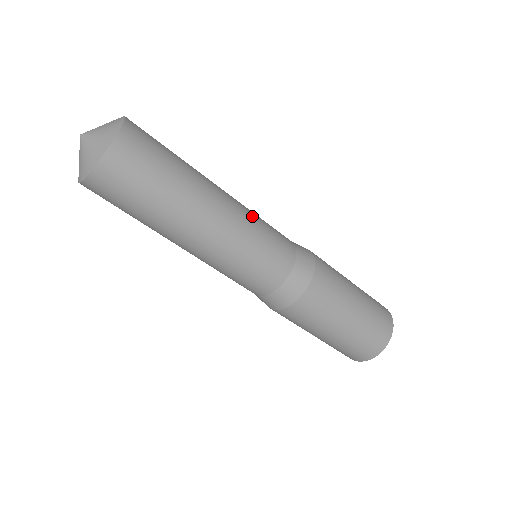
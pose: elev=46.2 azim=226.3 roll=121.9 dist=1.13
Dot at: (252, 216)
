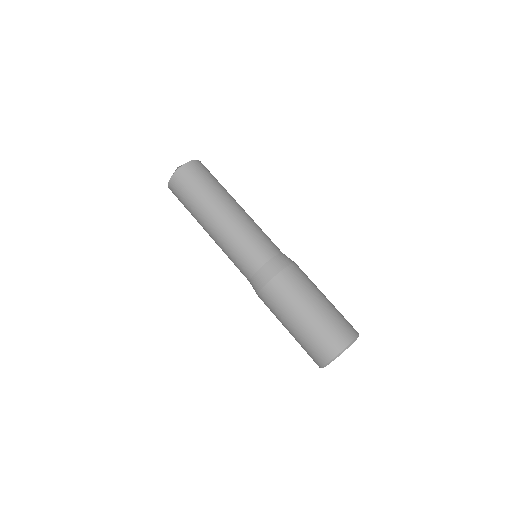
Dot at: occluded
